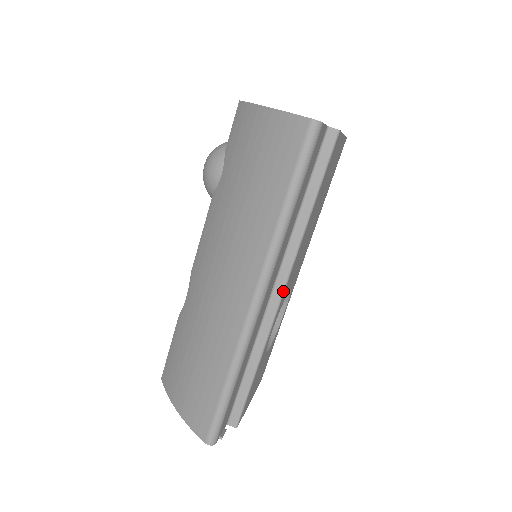
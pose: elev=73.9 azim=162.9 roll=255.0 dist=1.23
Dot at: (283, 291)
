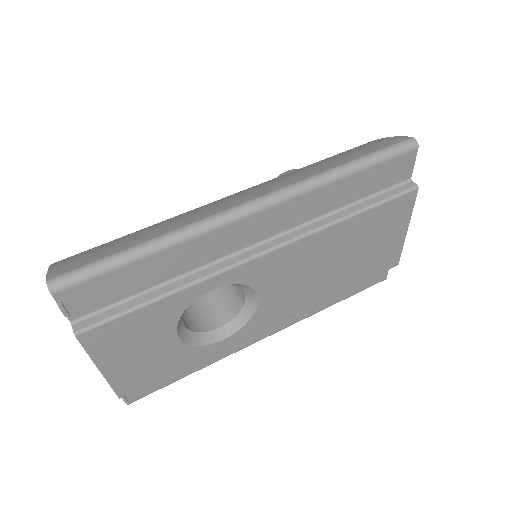
Dot at: (268, 251)
